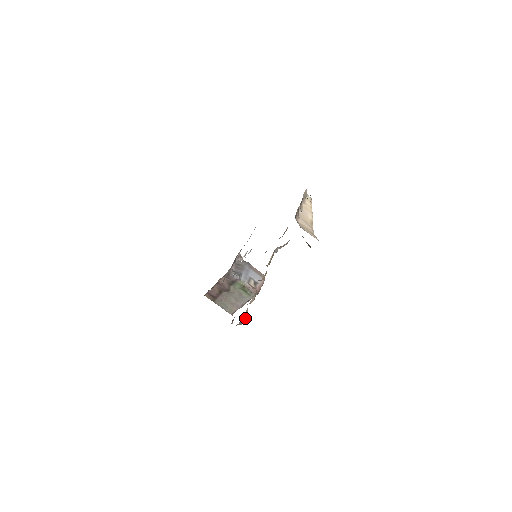
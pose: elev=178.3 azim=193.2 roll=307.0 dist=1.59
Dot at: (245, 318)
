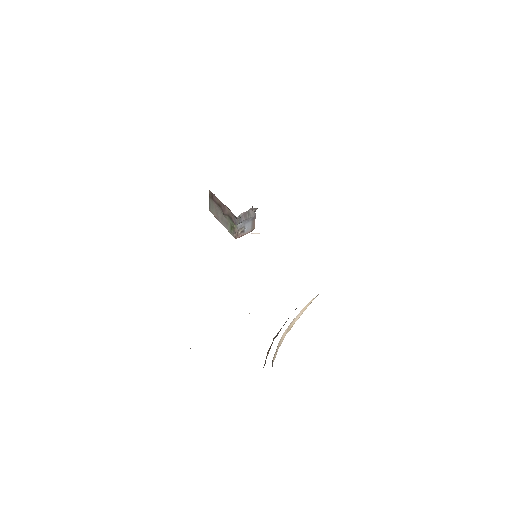
Dot at: occluded
